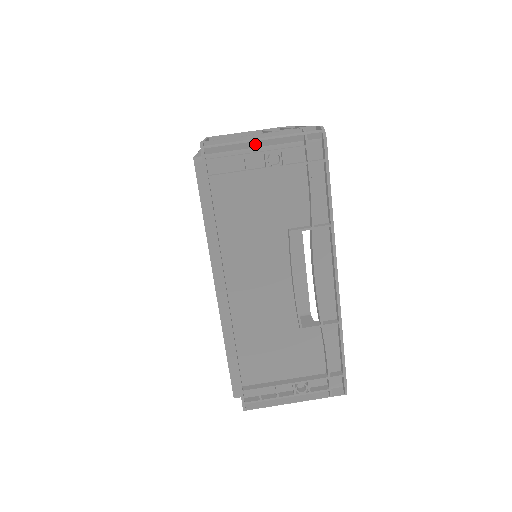
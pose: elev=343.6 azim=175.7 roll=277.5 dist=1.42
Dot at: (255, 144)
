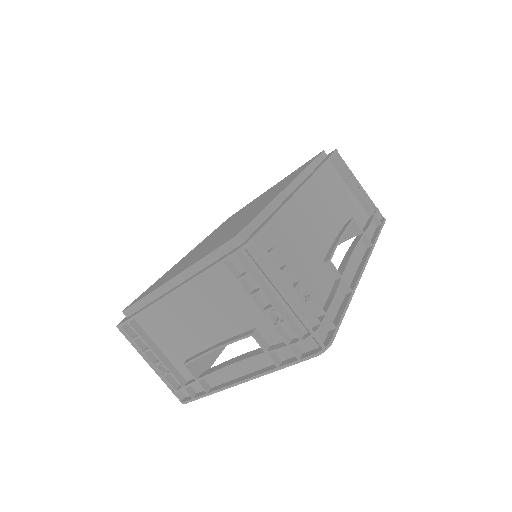
Dot at: occluded
